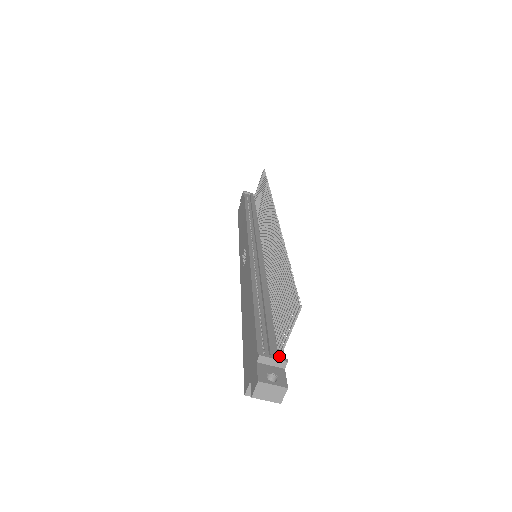
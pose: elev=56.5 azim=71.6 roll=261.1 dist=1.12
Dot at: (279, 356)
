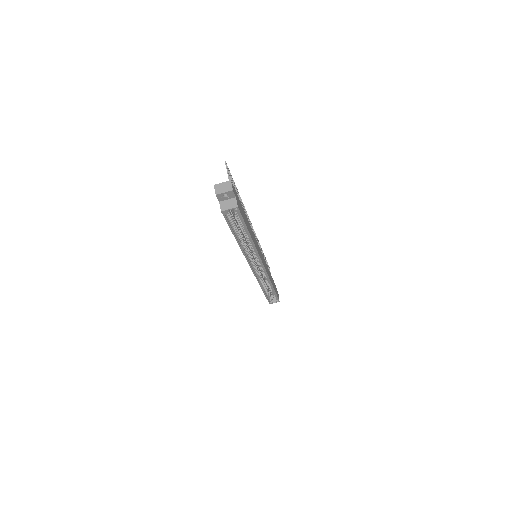
Dot at: occluded
